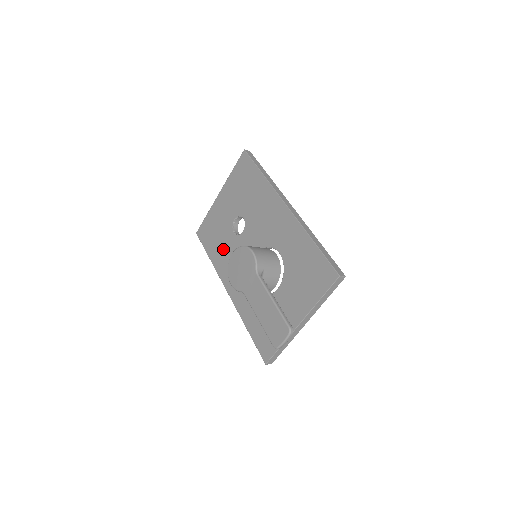
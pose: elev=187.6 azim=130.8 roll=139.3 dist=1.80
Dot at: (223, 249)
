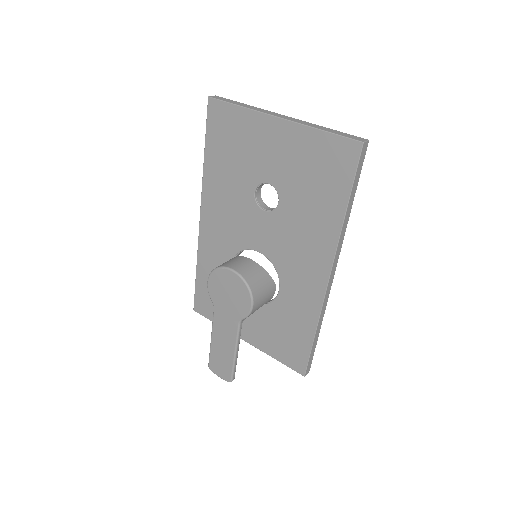
Dot at: (228, 182)
